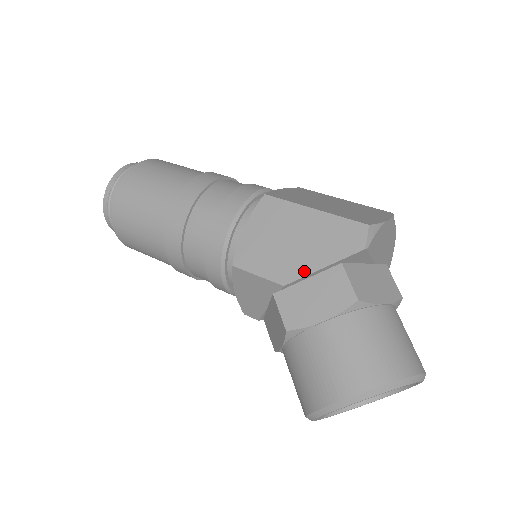
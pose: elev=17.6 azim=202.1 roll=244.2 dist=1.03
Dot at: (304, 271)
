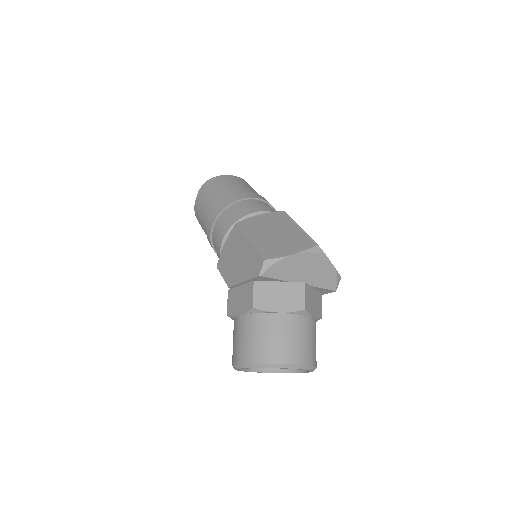
Dot at: (236, 281)
